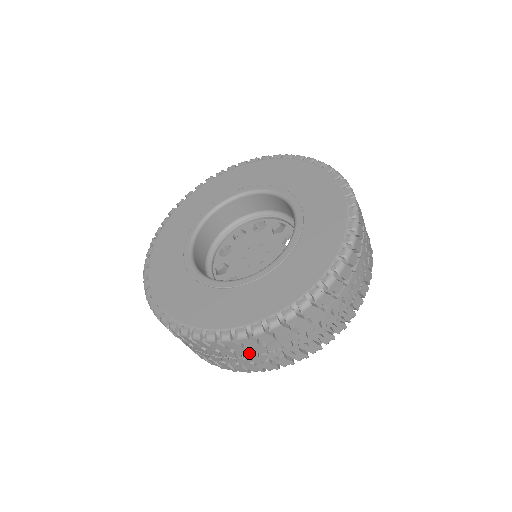
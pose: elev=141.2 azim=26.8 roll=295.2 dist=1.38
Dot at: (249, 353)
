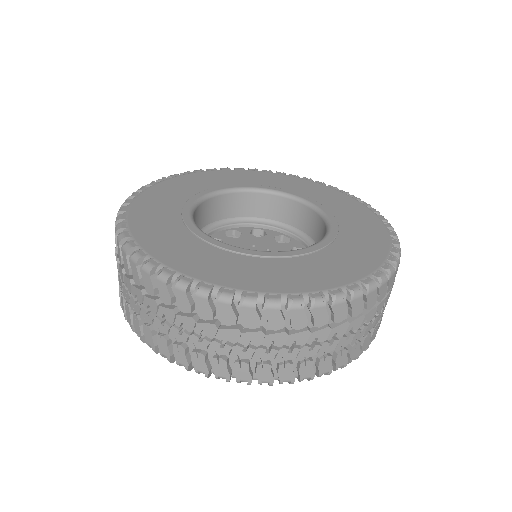
Dot at: (361, 322)
